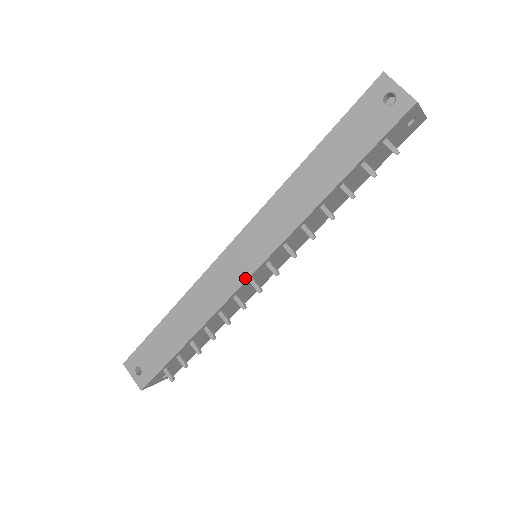
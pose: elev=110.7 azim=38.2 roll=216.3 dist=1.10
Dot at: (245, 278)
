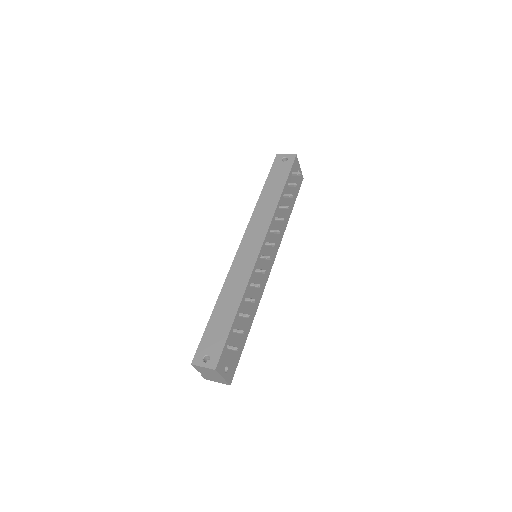
Dot at: (258, 252)
